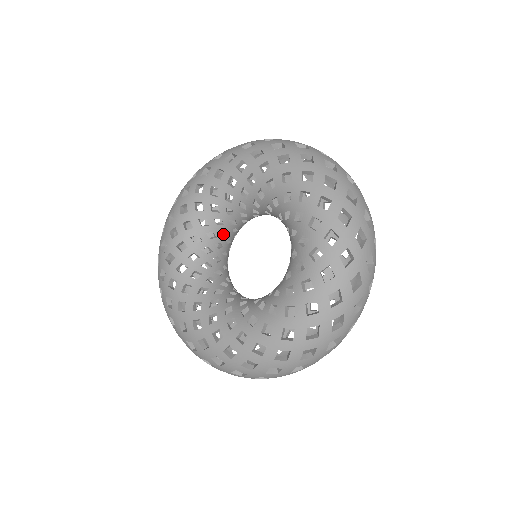
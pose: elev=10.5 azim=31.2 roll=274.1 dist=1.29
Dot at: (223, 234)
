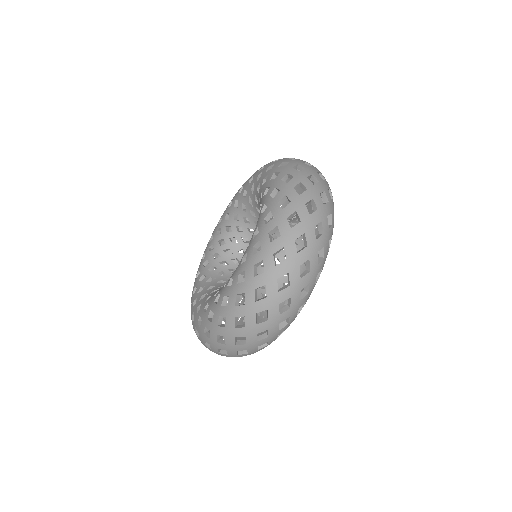
Dot at: occluded
